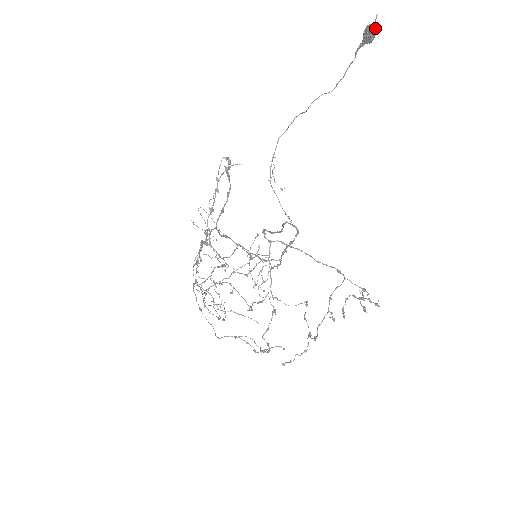
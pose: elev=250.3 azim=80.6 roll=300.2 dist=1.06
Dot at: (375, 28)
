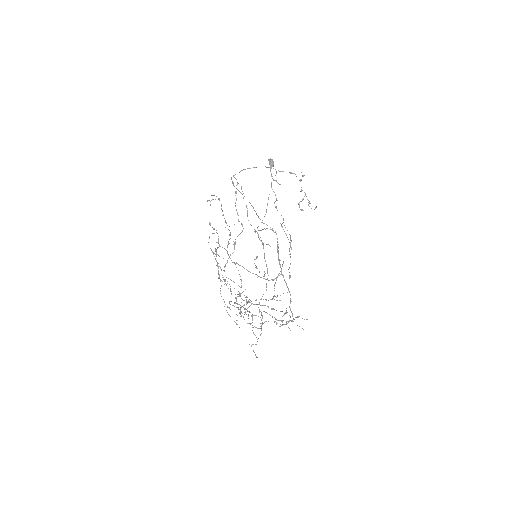
Dot at: (271, 159)
